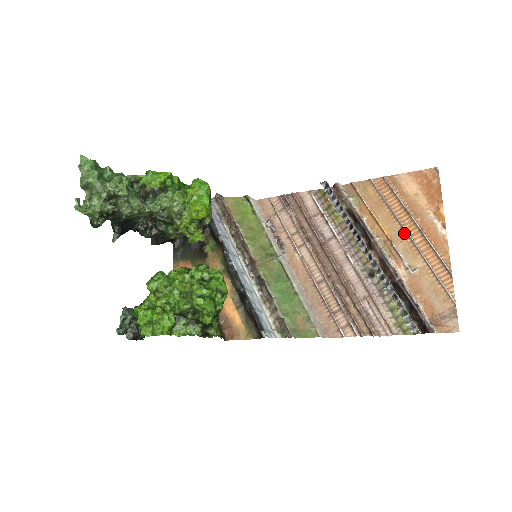
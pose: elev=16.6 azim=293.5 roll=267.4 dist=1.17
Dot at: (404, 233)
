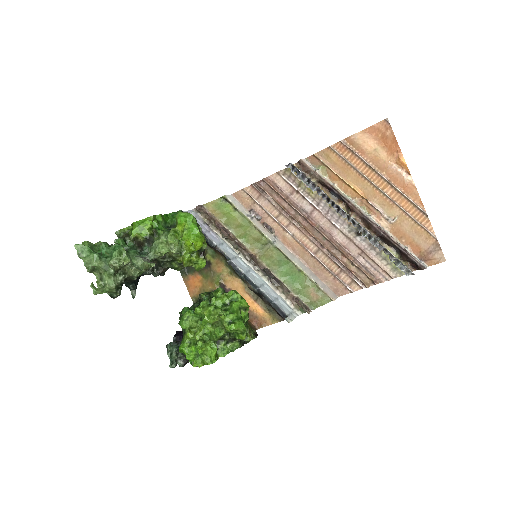
Dot at: (375, 189)
